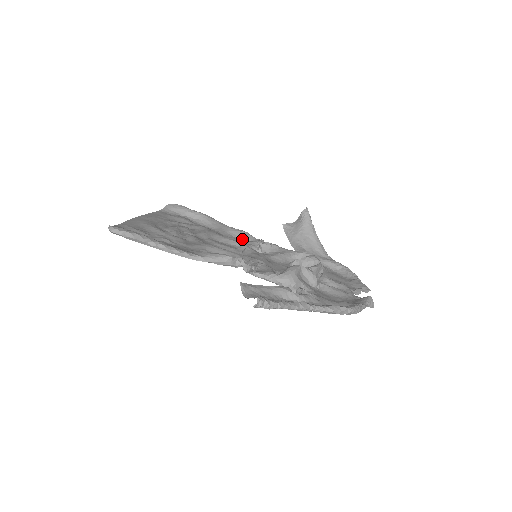
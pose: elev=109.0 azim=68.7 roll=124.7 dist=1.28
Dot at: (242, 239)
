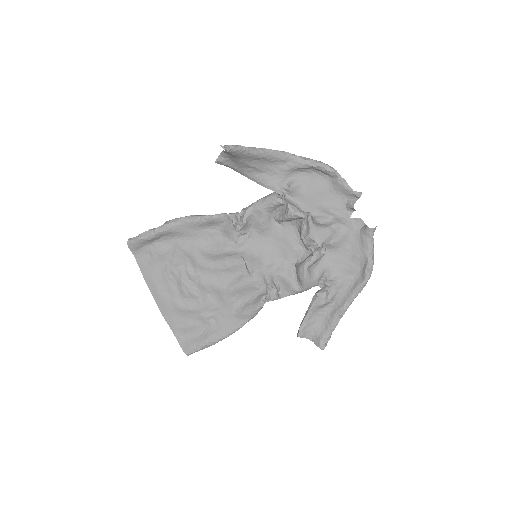
Dot at: (215, 226)
